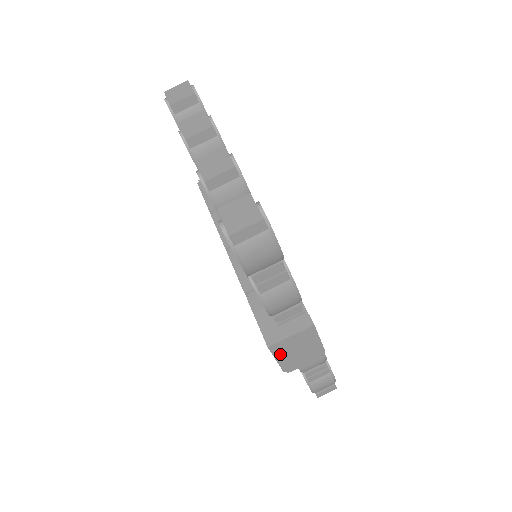
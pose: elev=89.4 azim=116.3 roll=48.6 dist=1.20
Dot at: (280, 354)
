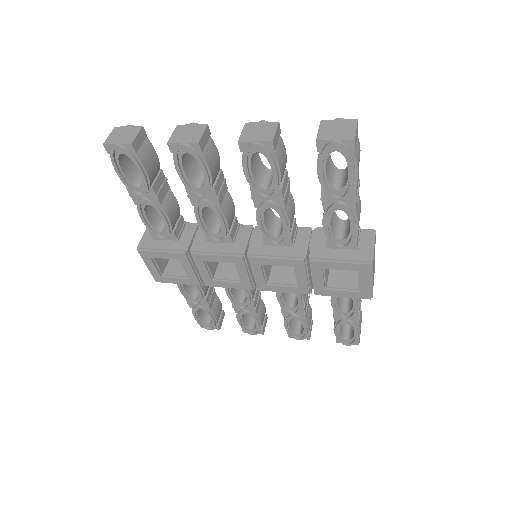
Dot at: occluded
